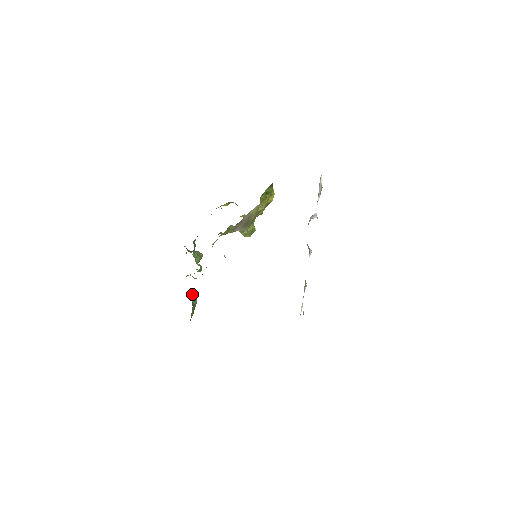
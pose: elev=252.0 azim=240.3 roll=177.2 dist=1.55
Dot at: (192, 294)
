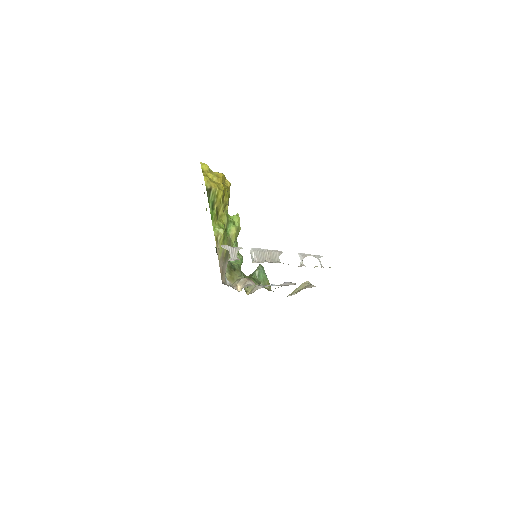
Dot at: (254, 274)
